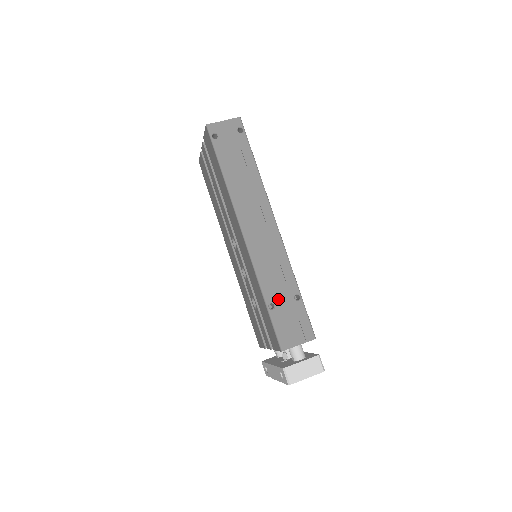
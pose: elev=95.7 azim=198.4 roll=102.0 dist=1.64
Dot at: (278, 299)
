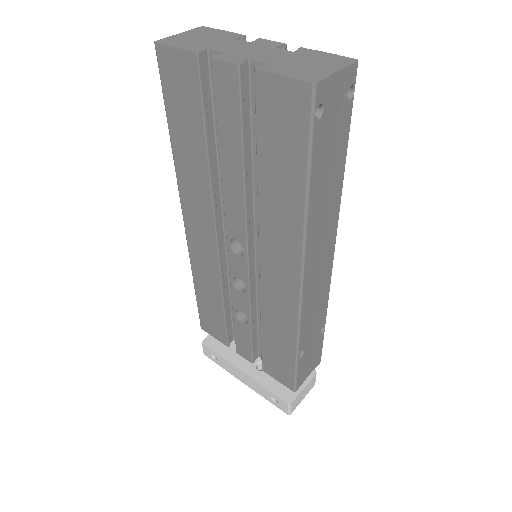
Dot at: (308, 343)
